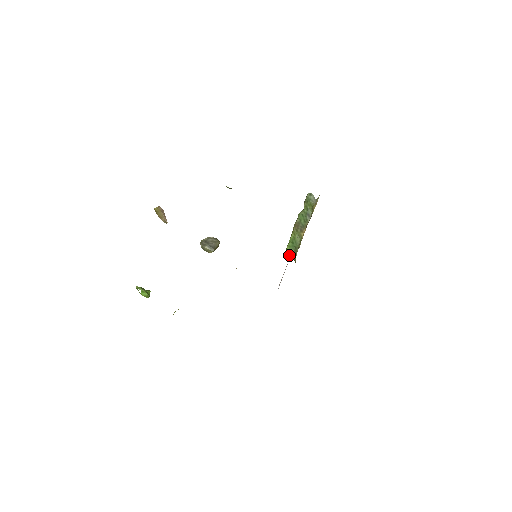
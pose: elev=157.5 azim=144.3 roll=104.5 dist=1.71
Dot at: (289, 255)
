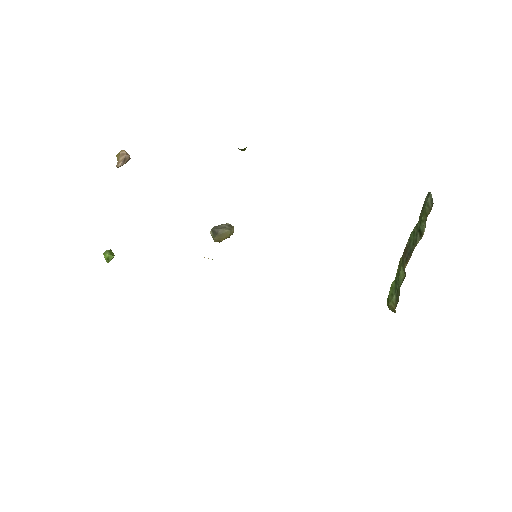
Dot at: (389, 303)
